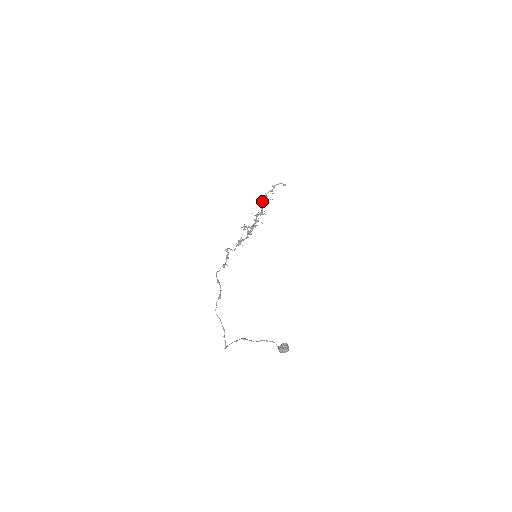
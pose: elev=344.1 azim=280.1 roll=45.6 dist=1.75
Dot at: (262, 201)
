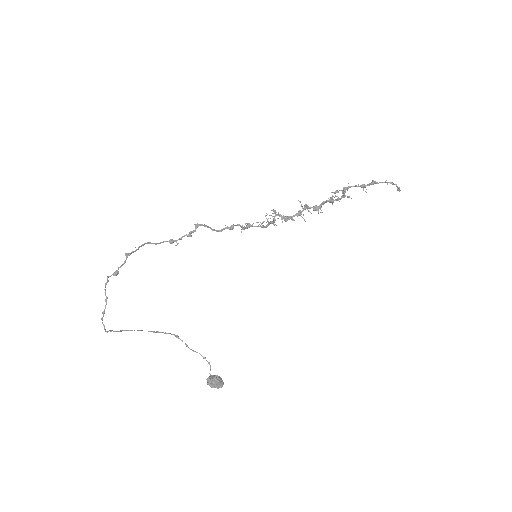
Dot at: (334, 192)
